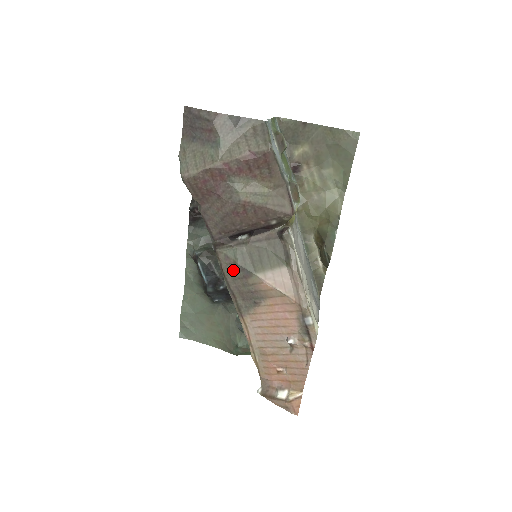
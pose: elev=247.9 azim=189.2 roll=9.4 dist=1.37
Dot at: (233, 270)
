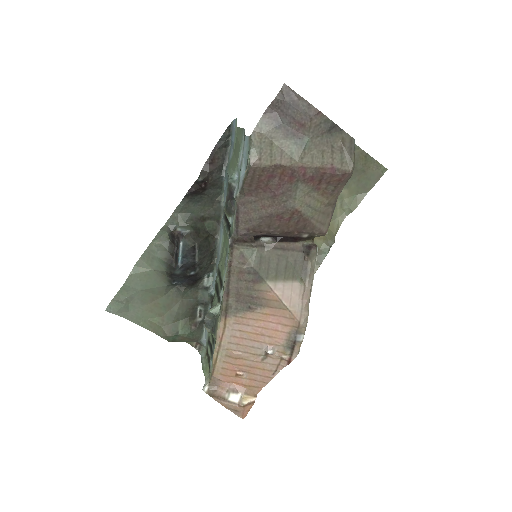
Dot at: (243, 271)
